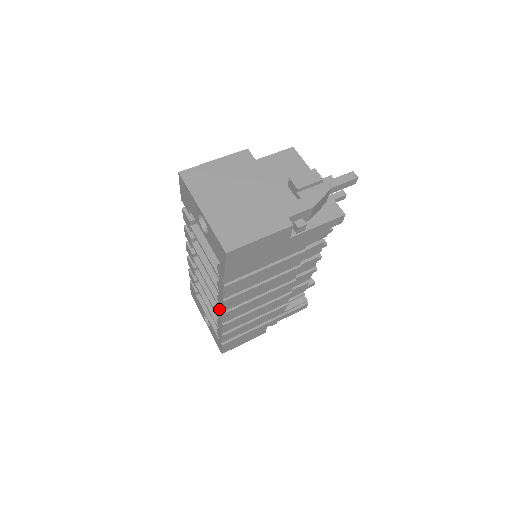
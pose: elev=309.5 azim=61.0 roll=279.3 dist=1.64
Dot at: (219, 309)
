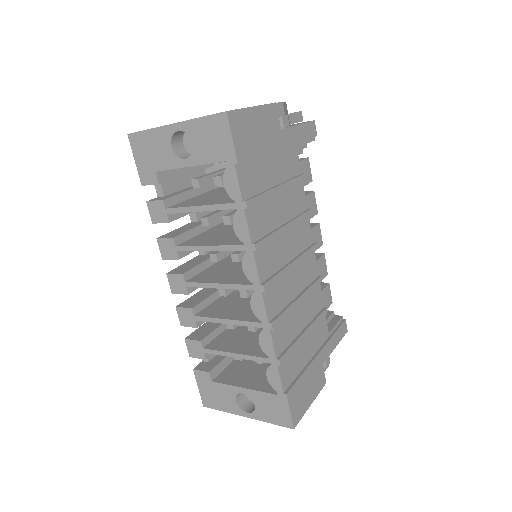
Dot at: (254, 292)
